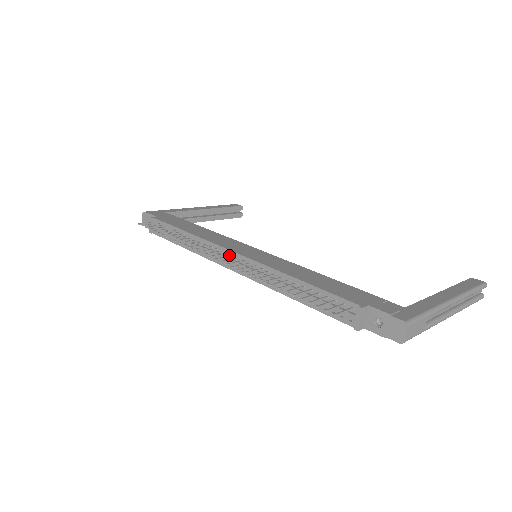
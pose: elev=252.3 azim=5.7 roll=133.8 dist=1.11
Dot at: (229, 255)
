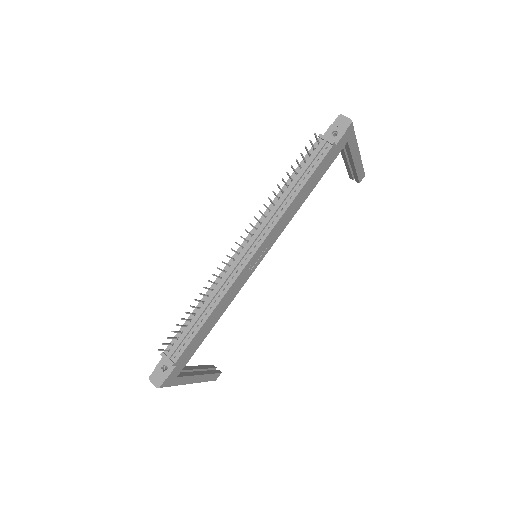
Dot at: (241, 252)
